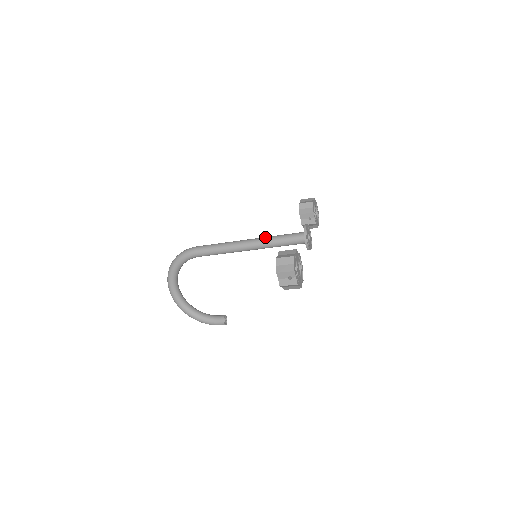
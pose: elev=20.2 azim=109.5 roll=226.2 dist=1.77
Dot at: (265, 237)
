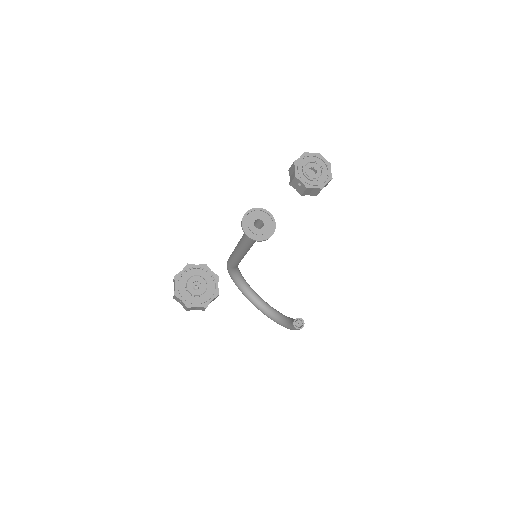
Dot at: occluded
